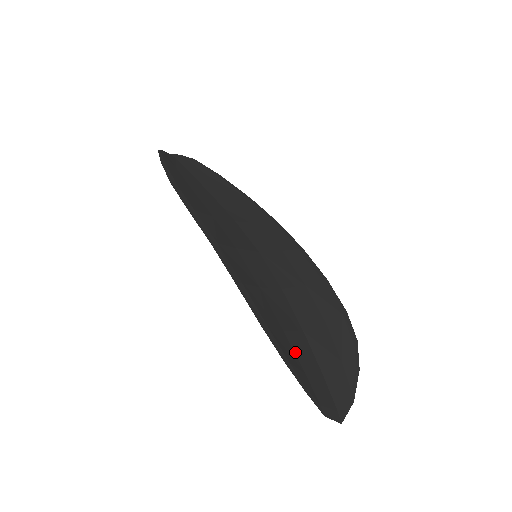
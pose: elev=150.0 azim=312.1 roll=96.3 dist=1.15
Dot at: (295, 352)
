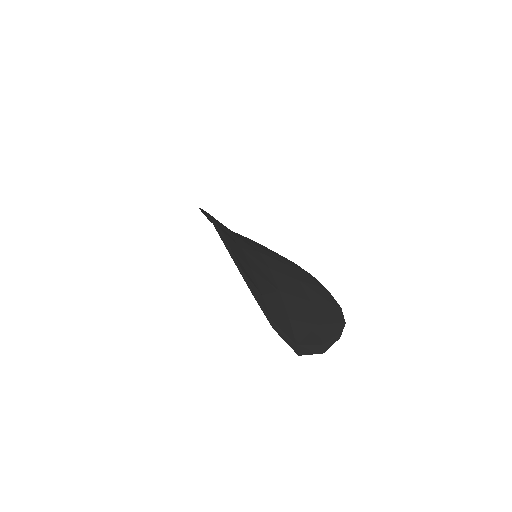
Dot at: (258, 283)
